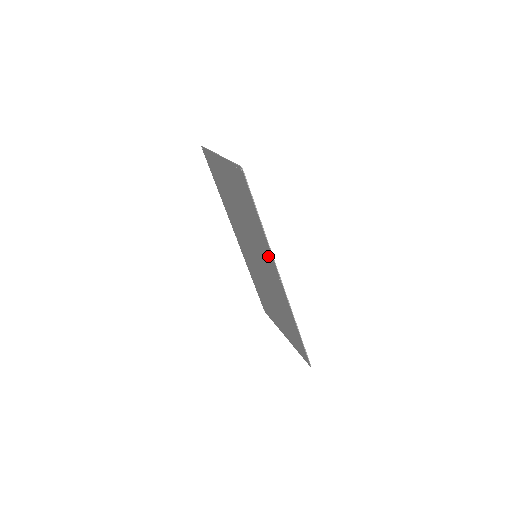
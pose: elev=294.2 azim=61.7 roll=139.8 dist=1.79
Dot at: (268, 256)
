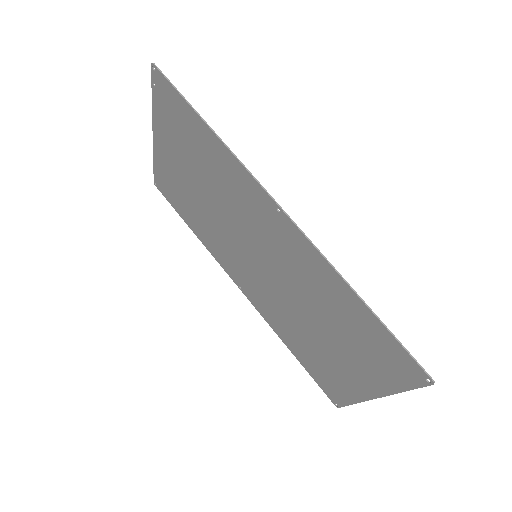
Dot at: (248, 191)
